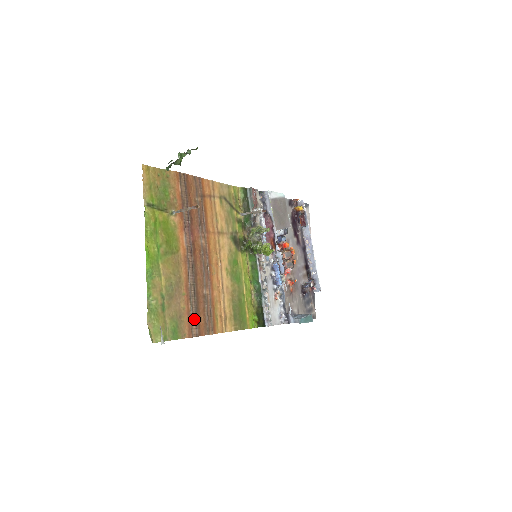
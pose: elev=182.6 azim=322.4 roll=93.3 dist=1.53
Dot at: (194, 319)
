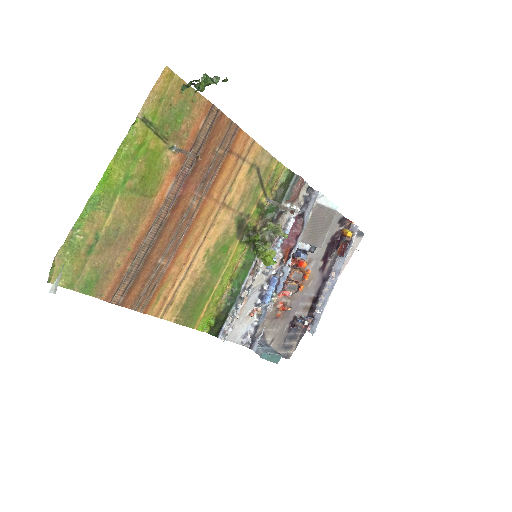
Dot at: (126, 284)
